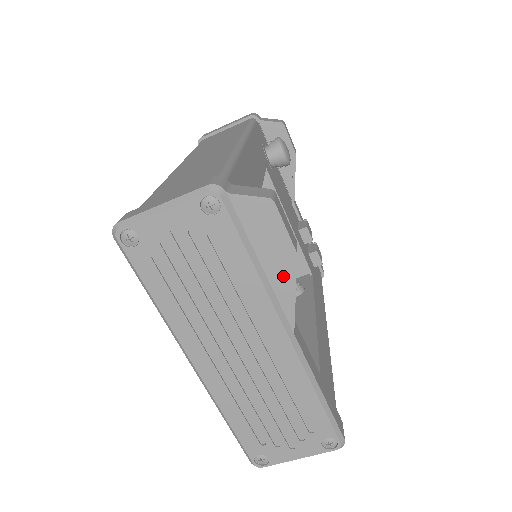
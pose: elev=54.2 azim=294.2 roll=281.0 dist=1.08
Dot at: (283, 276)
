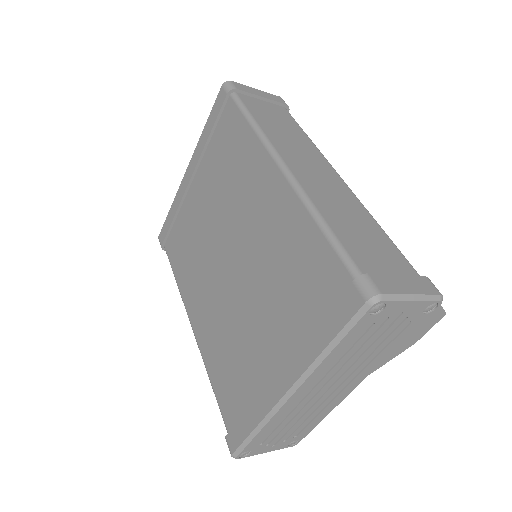
Dot at: (396, 352)
